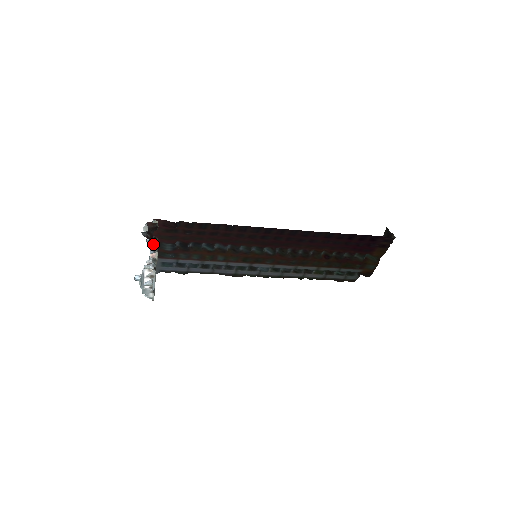
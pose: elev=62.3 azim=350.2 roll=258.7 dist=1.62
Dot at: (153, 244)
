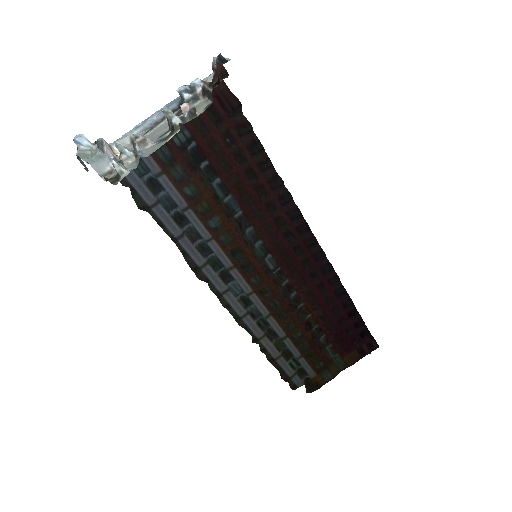
Dot at: (211, 89)
